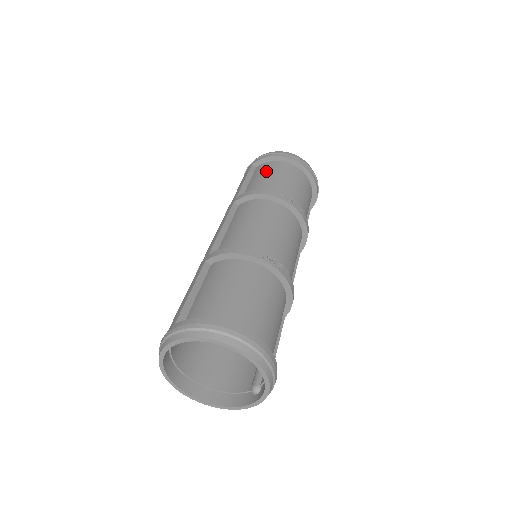
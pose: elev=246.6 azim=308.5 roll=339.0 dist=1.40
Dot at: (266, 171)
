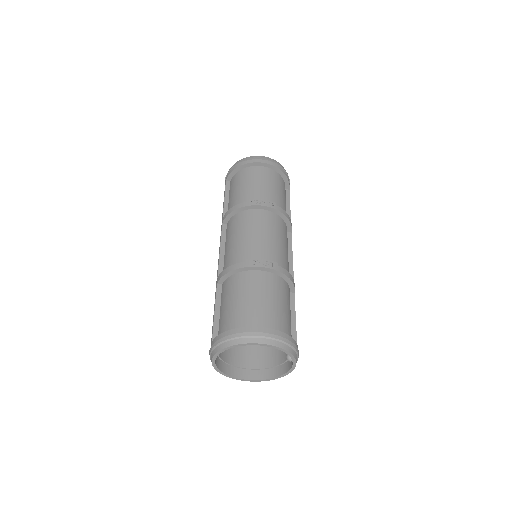
Dot at: (236, 183)
